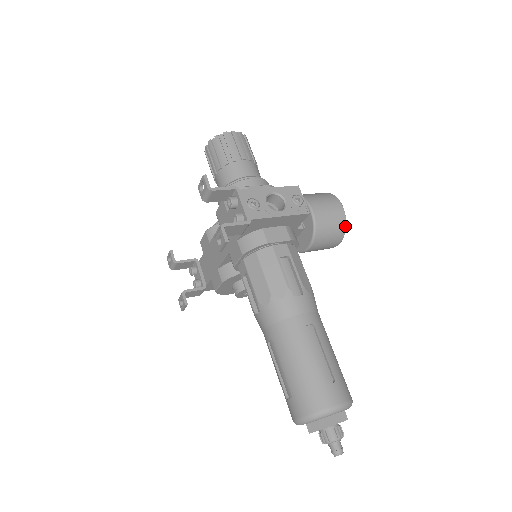
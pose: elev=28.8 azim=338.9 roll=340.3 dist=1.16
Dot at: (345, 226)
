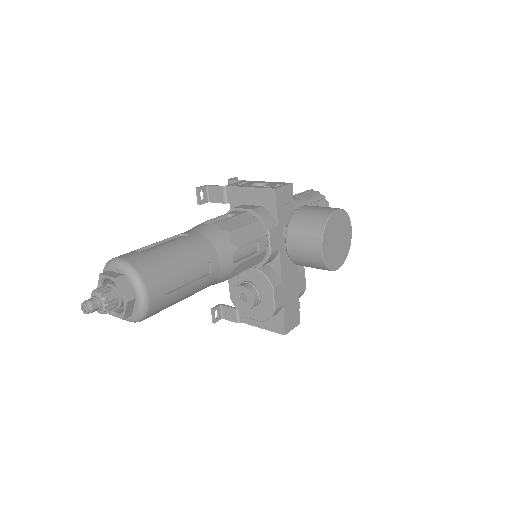
Dot at: (325, 223)
